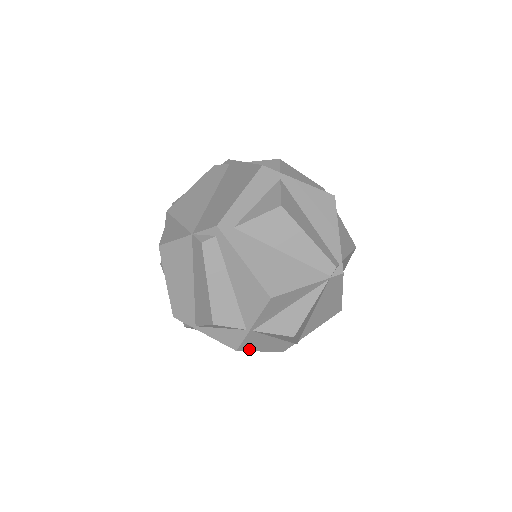
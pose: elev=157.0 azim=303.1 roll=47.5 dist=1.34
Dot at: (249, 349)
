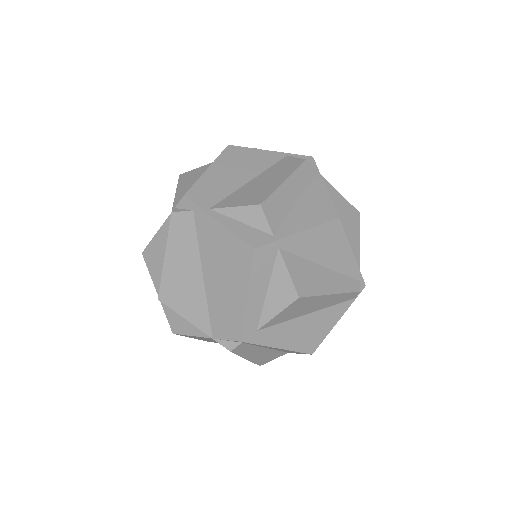
Dot at: occluded
